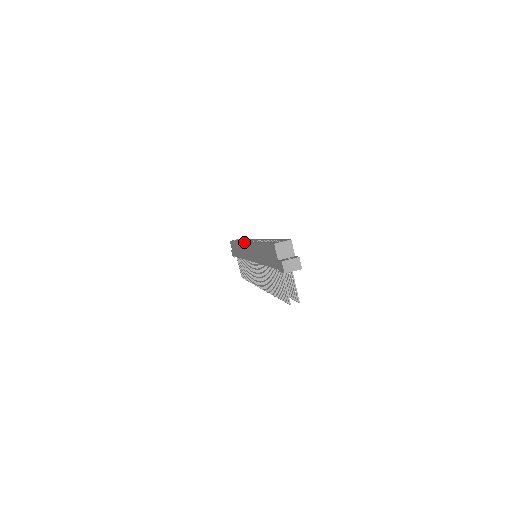
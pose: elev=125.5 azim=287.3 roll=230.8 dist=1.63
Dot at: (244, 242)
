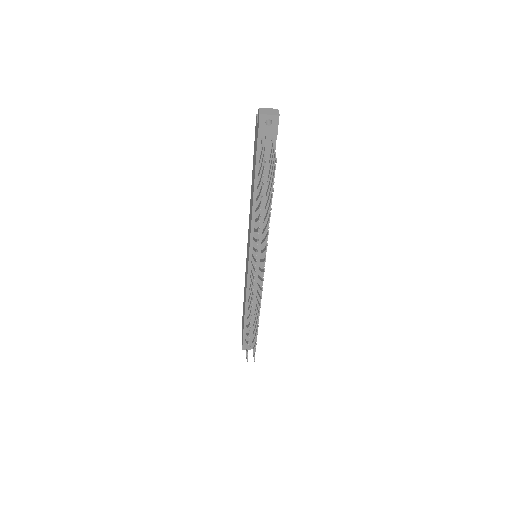
Dot at: occluded
